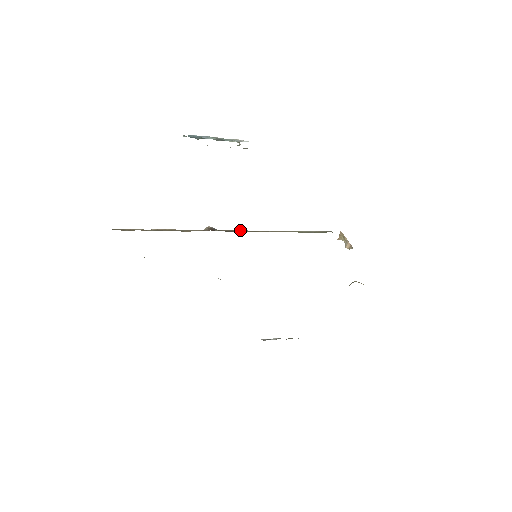
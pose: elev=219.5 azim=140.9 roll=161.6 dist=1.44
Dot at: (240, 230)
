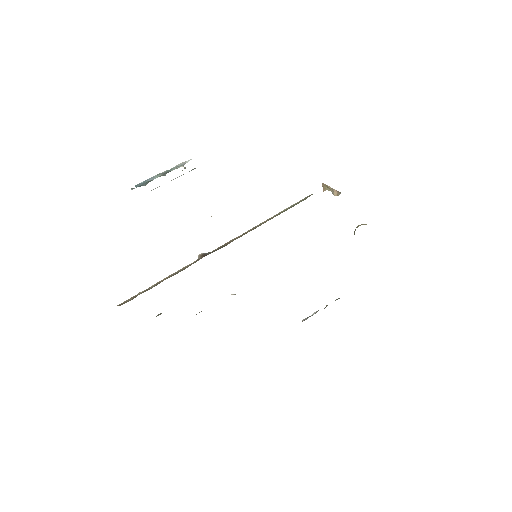
Dot at: (229, 241)
